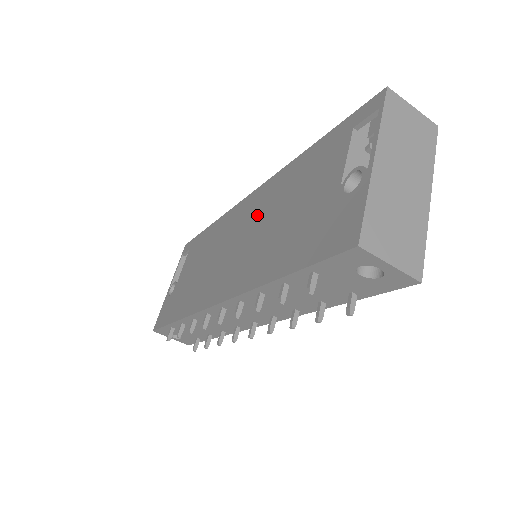
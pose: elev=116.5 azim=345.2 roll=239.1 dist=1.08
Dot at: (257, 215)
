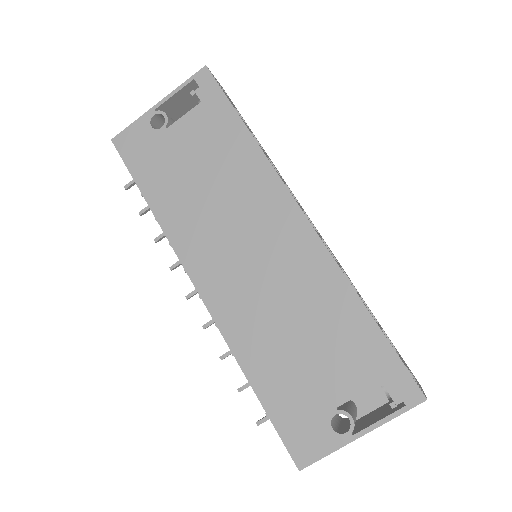
Dot at: (286, 270)
